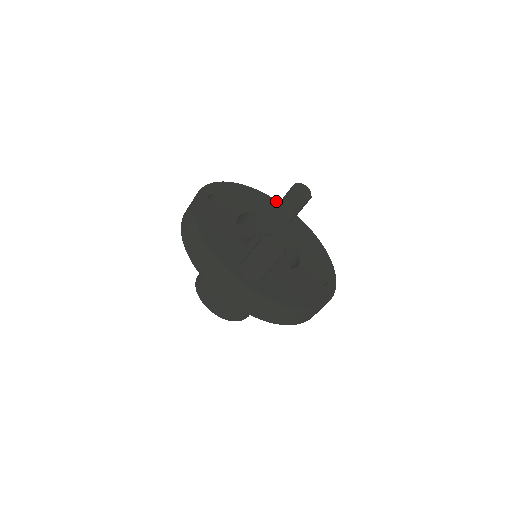
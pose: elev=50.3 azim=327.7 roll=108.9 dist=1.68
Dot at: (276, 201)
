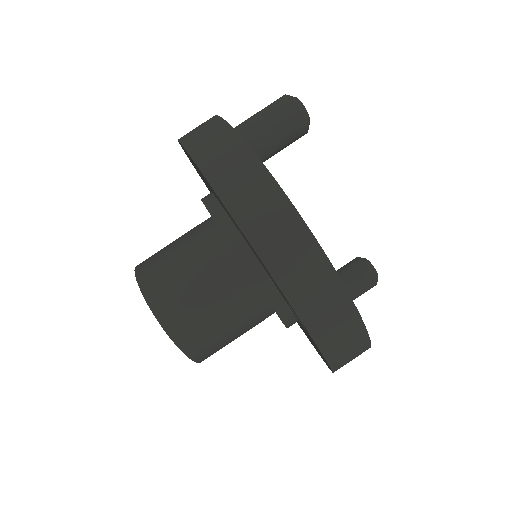
Dot at: occluded
